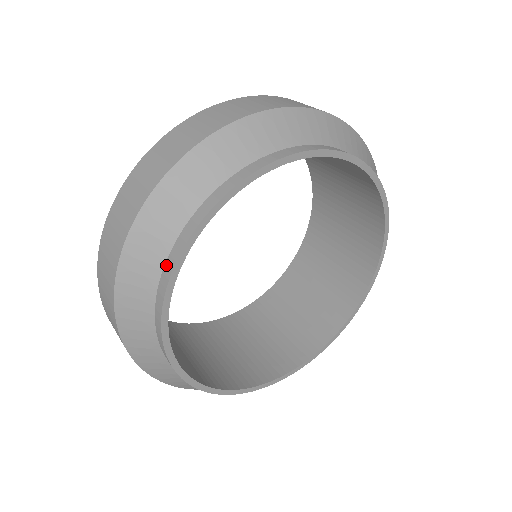
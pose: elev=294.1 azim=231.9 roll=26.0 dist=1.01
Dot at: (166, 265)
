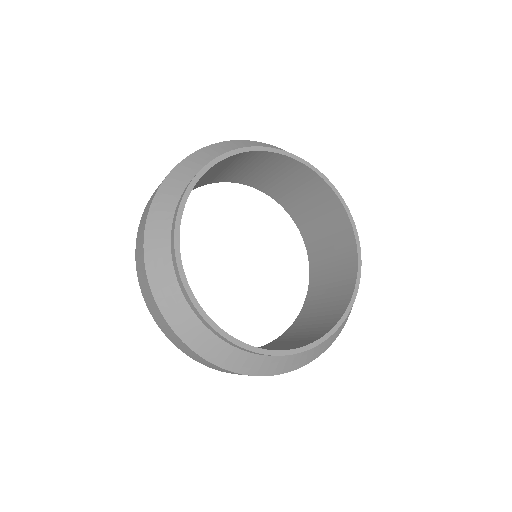
Dot at: (184, 294)
